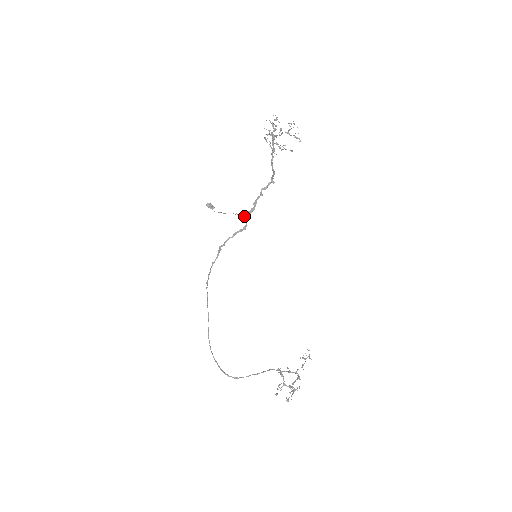
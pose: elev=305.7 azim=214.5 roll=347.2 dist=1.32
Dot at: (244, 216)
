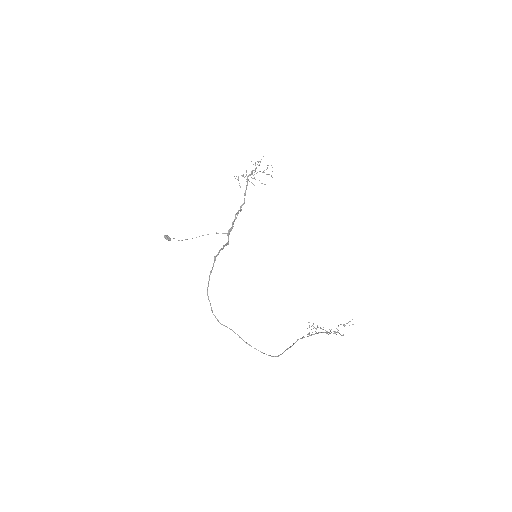
Dot at: (227, 233)
